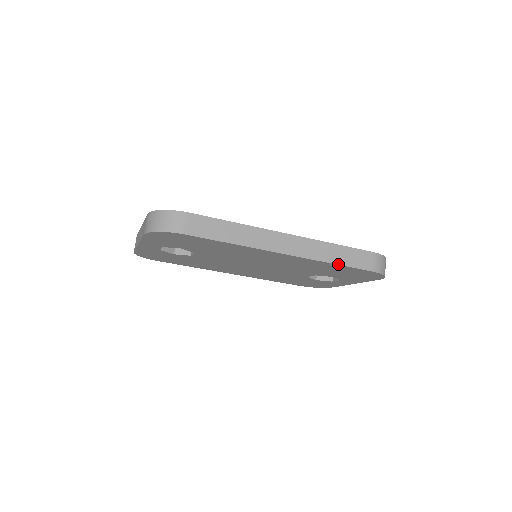
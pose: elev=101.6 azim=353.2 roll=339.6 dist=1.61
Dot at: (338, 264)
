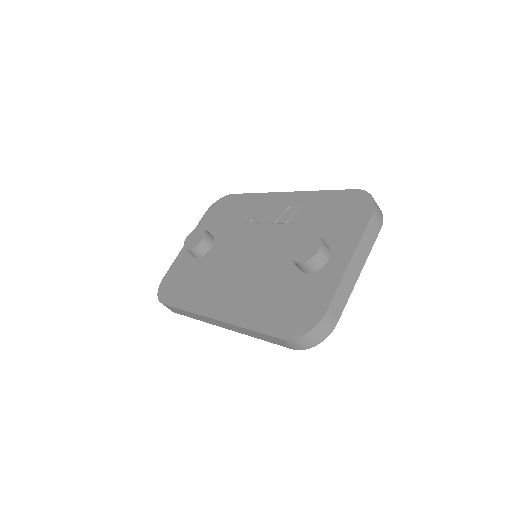
Dot at: (261, 339)
